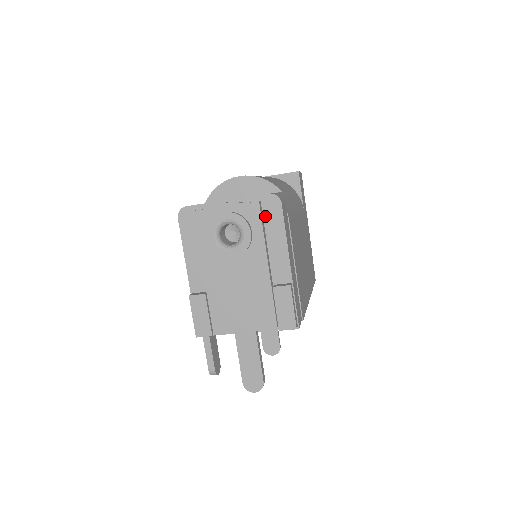
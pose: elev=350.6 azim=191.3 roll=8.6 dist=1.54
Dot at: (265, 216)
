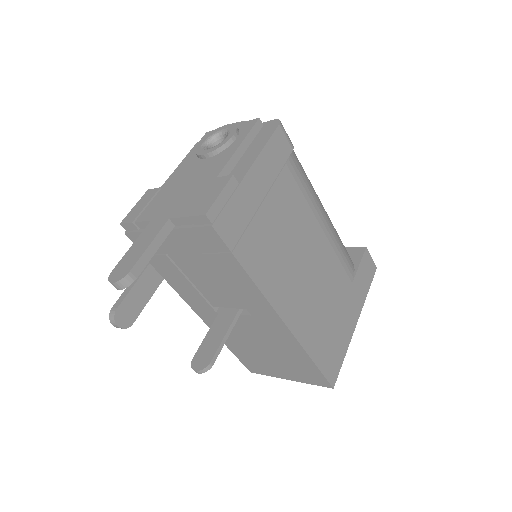
Dot at: (259, 135)
